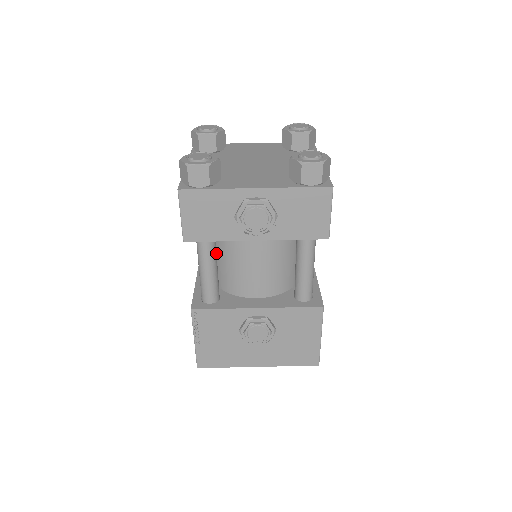
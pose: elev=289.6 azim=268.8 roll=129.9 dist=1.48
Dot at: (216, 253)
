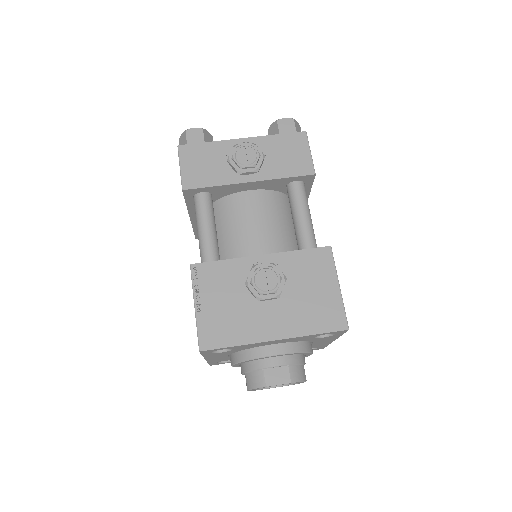
Dot at: occluded
